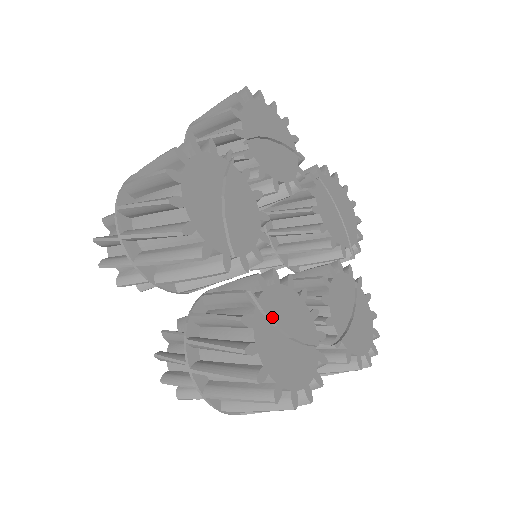
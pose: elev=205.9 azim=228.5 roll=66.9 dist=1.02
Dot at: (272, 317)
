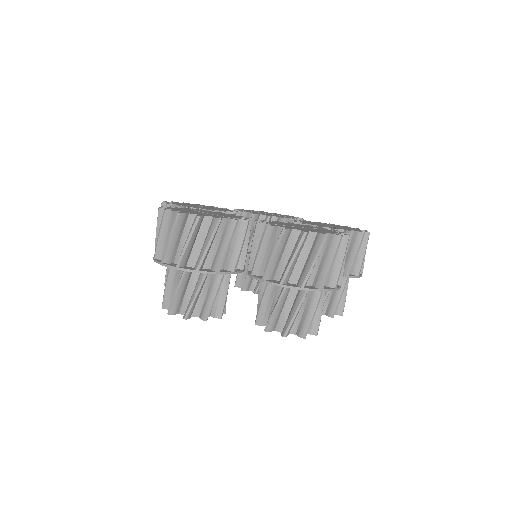
Dot at: (198, 211)
